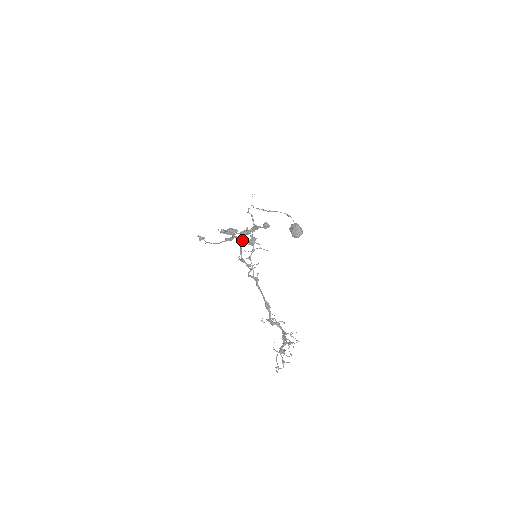
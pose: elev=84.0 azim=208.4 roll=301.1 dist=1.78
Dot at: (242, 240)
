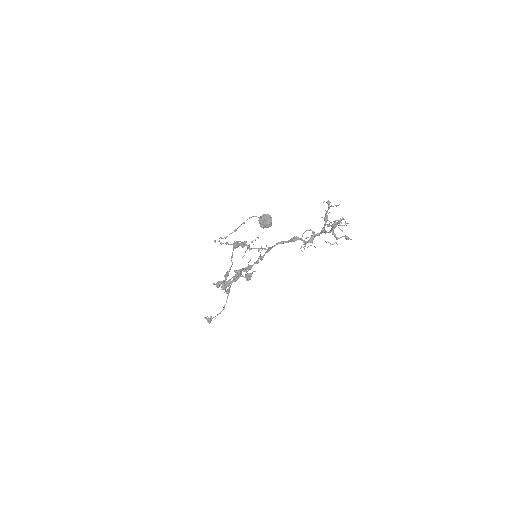
Dot at: (239, 276)
